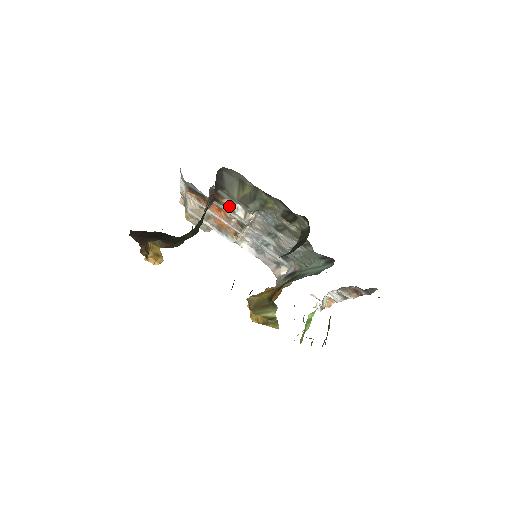
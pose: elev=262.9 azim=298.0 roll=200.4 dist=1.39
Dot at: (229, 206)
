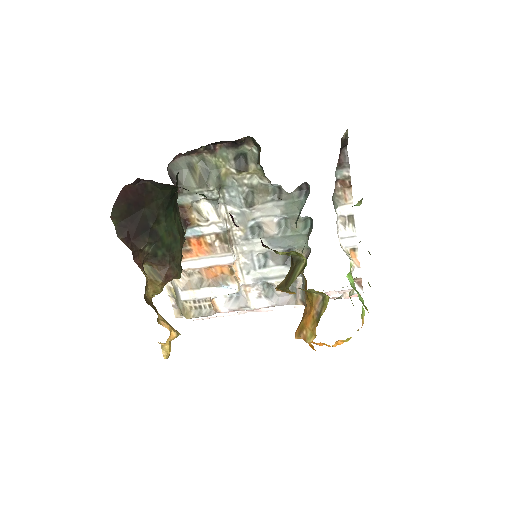
Dot at: (200, 218)
